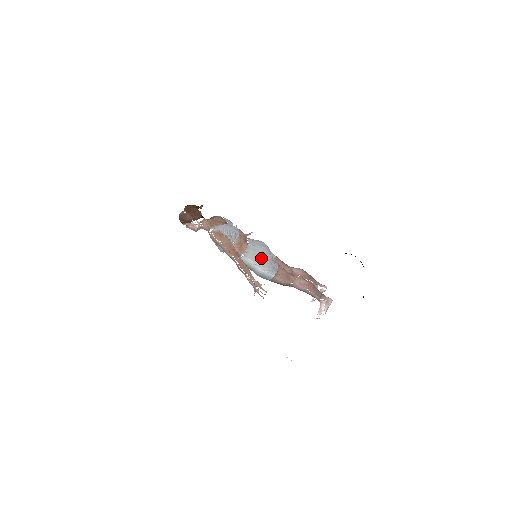
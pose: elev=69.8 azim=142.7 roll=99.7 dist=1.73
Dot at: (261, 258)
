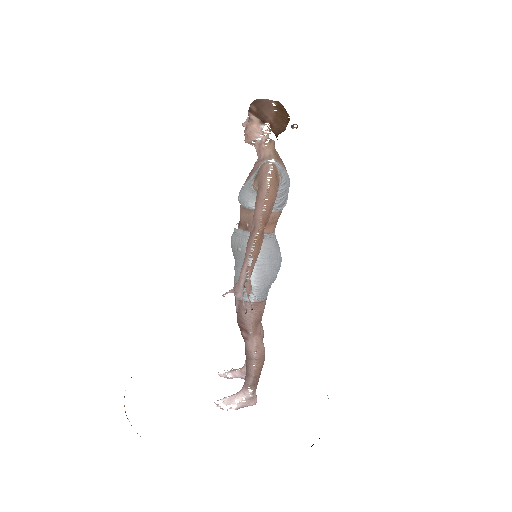
Dot at: (270, 264)
